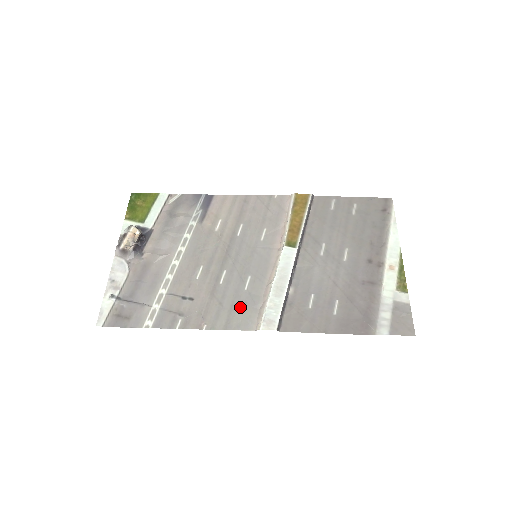
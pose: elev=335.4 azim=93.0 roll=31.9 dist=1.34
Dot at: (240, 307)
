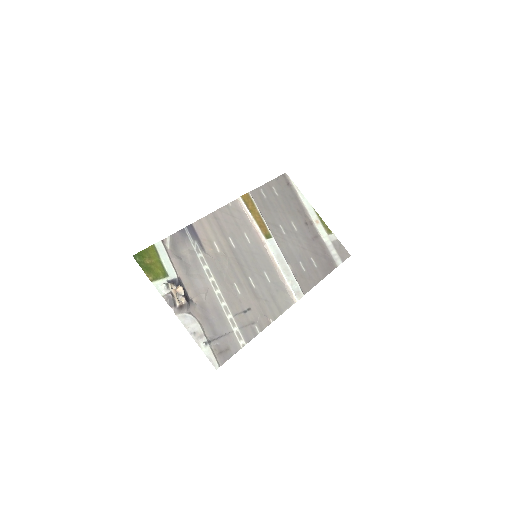
Dot at: (277, 295)
